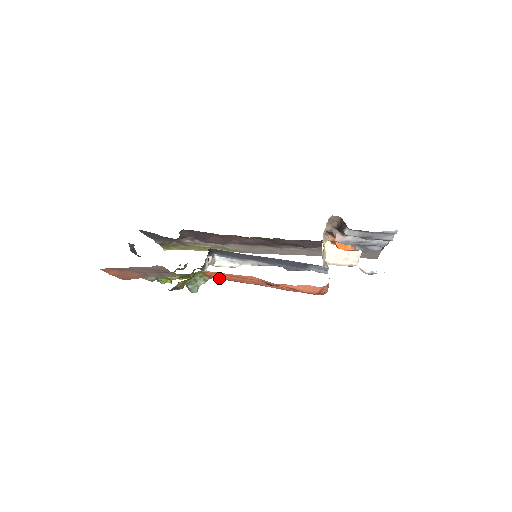
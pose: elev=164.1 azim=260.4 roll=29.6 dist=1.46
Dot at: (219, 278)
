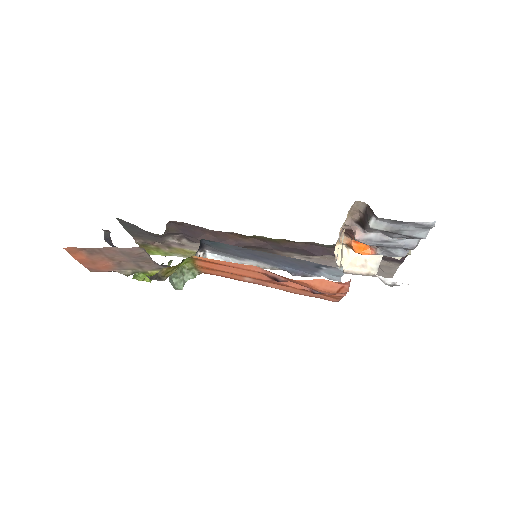
Dot at: (212, 273)
